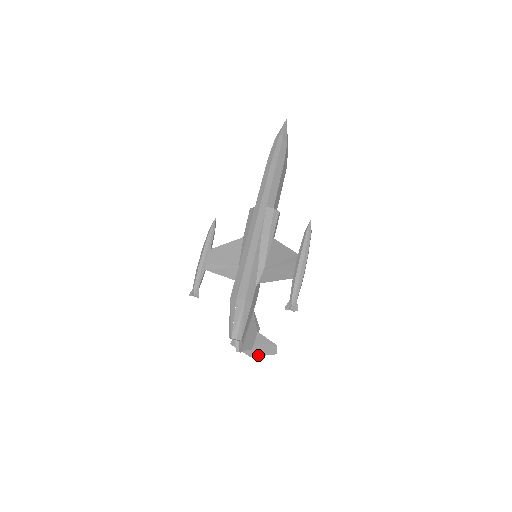
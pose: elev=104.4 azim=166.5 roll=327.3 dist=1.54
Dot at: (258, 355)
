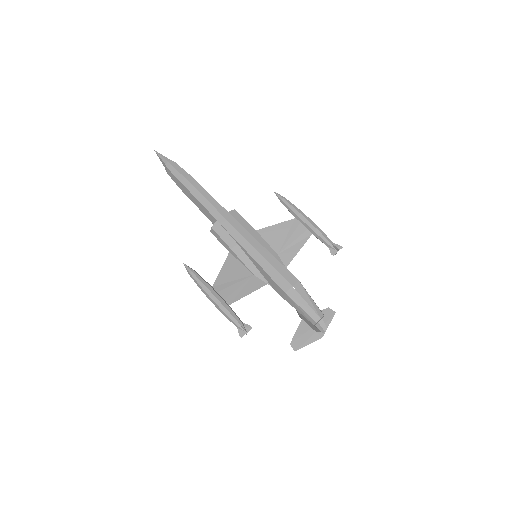
Dot at: occluded
